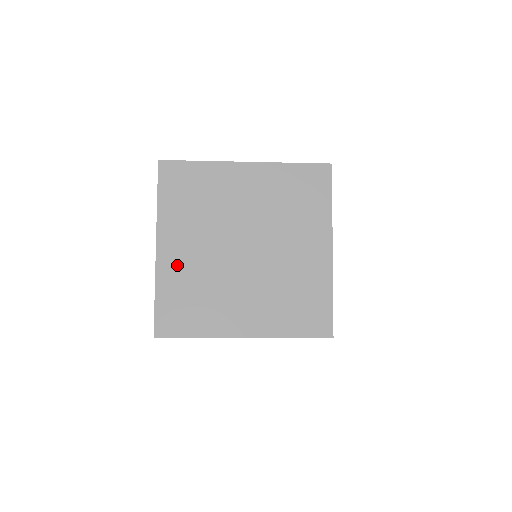
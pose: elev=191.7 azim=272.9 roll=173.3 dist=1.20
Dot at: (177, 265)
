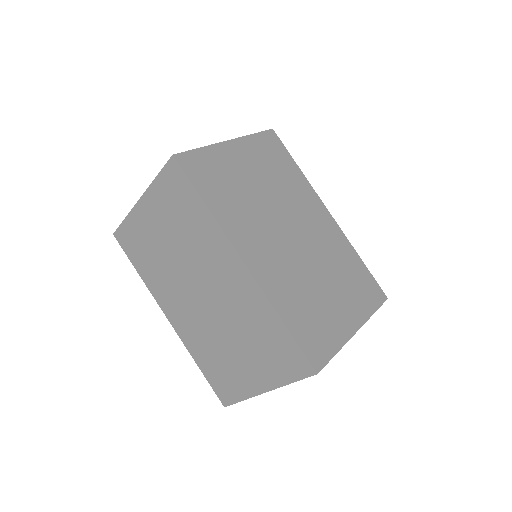
Dot at: occluded
